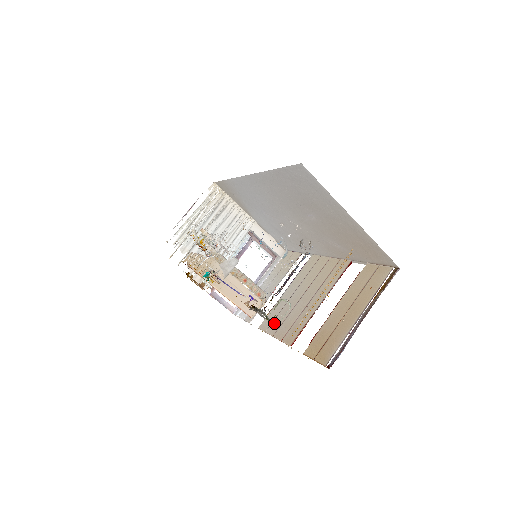
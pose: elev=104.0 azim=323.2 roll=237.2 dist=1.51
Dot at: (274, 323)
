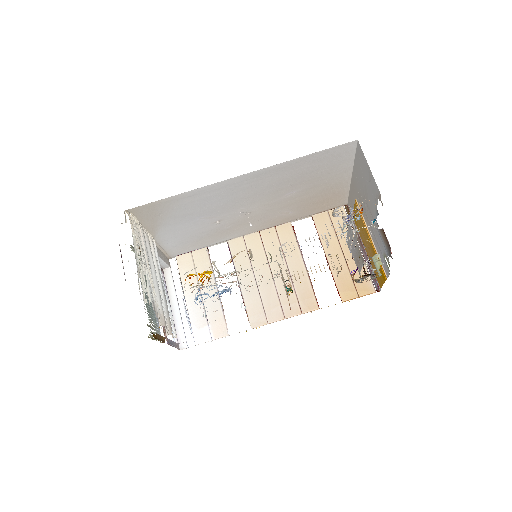
Dot at: (270, 311)
